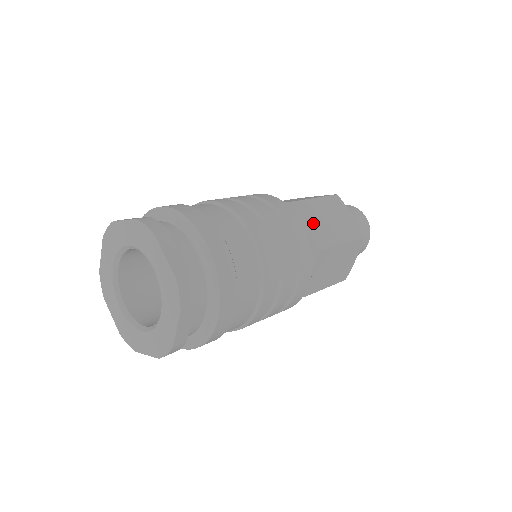
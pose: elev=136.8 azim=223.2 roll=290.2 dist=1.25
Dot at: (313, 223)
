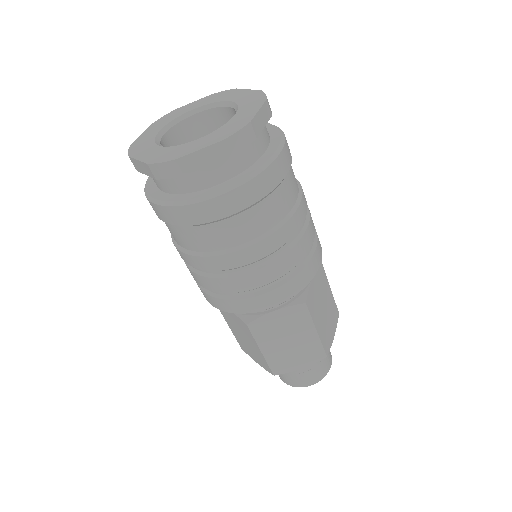
Dot at: occluded
